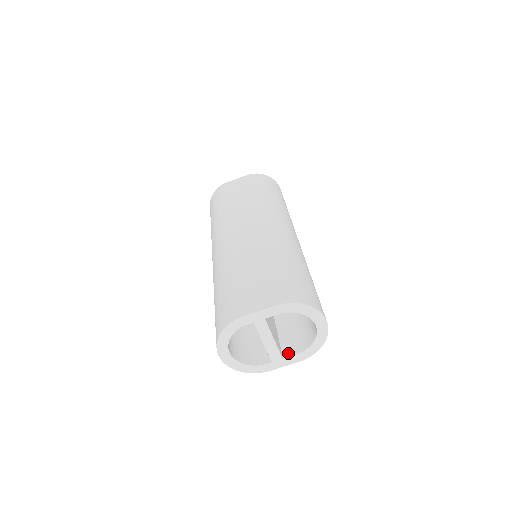
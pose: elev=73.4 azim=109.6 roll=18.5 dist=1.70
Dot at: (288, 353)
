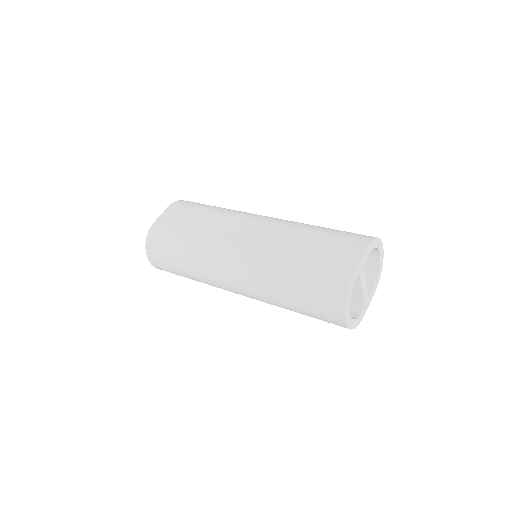
Dot at: occluded
